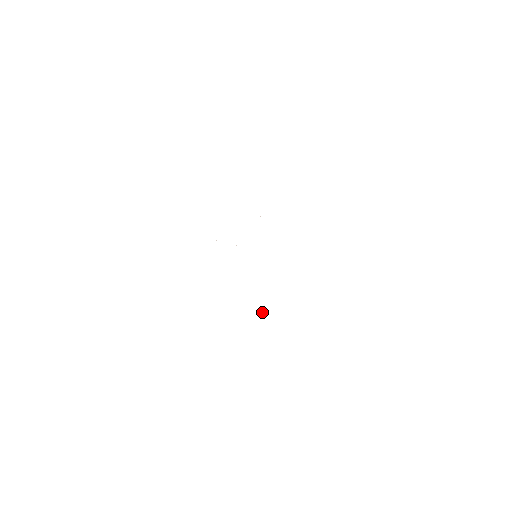
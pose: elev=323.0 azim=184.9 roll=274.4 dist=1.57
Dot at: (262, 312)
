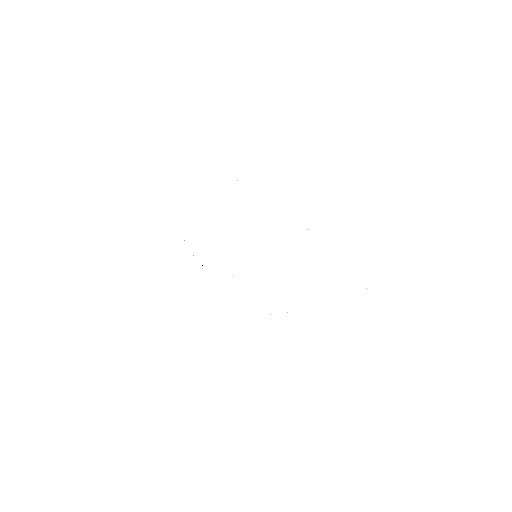
Dot at: occluded
